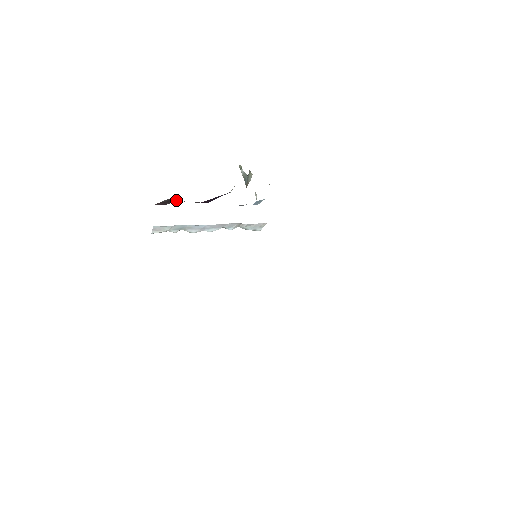
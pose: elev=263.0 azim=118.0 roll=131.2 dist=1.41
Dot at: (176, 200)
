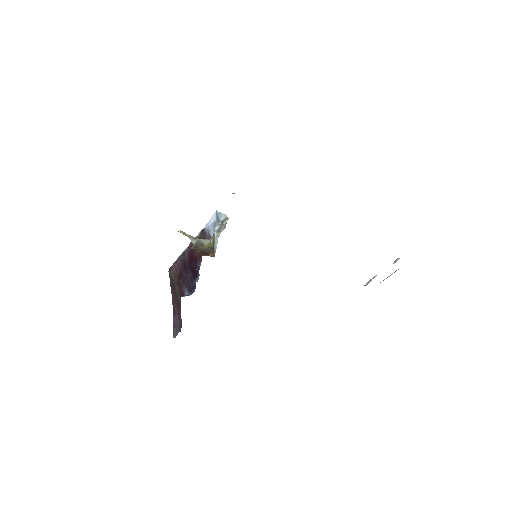
Dot at: (179, 300)
